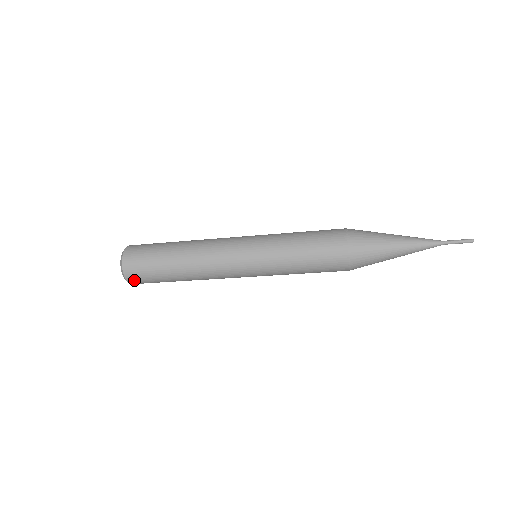
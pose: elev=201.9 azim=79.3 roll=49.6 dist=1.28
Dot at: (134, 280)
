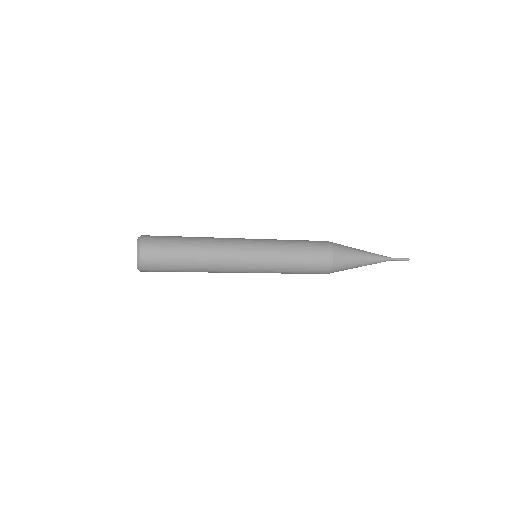
Dot at: (147, 271)
